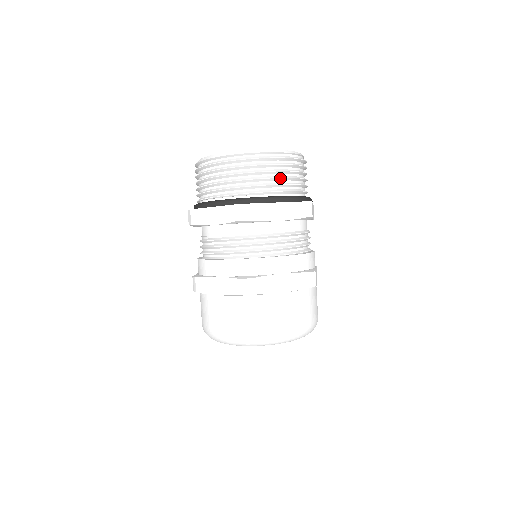
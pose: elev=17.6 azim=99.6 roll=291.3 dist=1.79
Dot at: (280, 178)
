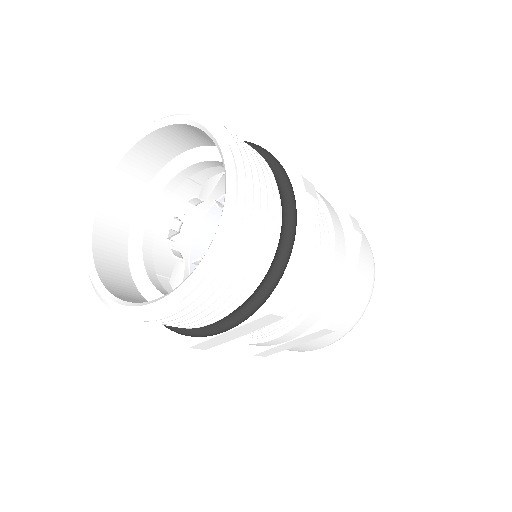
Dot at: (209, 313)
